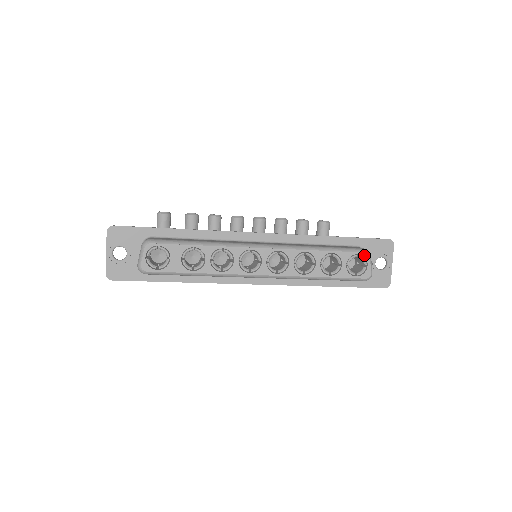
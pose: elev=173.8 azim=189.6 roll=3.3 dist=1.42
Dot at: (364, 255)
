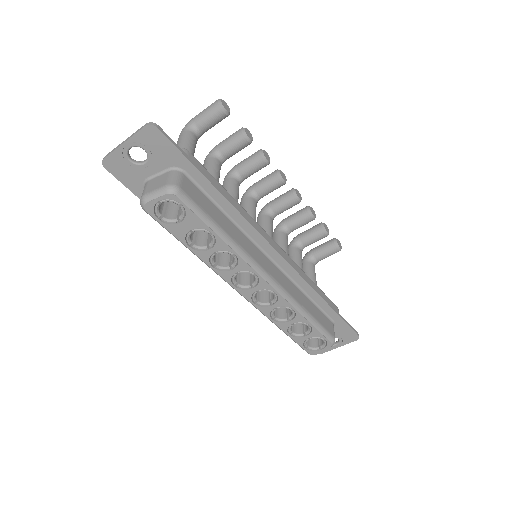
Dot at: (329, 343)
